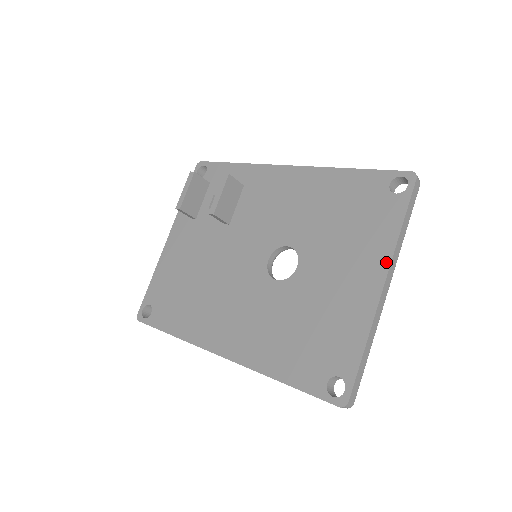
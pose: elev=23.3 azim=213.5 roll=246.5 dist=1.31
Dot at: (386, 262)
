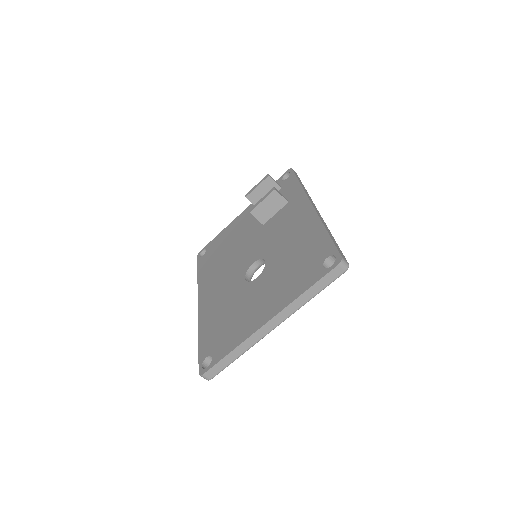
Dot at: (280, 309)
